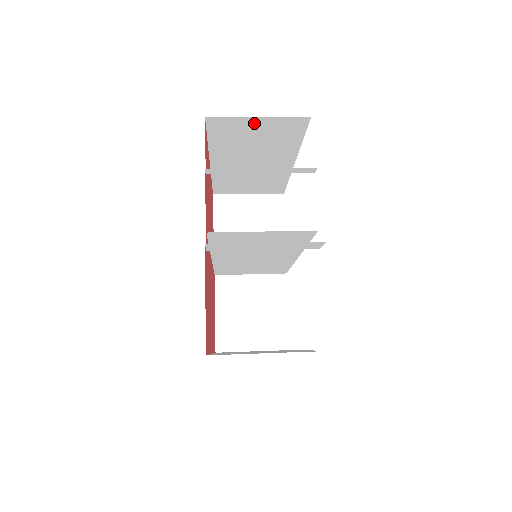
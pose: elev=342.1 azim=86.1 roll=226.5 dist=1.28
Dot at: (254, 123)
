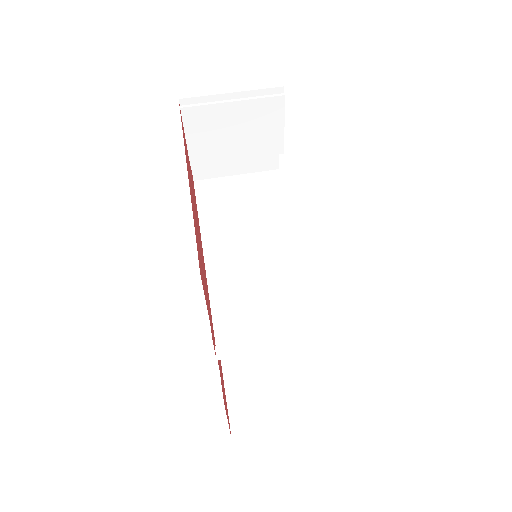
Dot at: occluded
